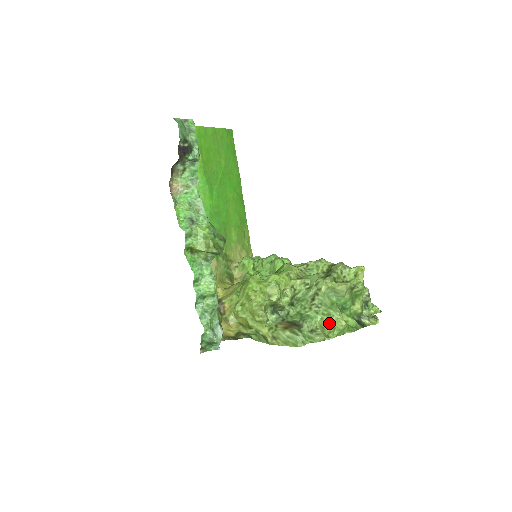
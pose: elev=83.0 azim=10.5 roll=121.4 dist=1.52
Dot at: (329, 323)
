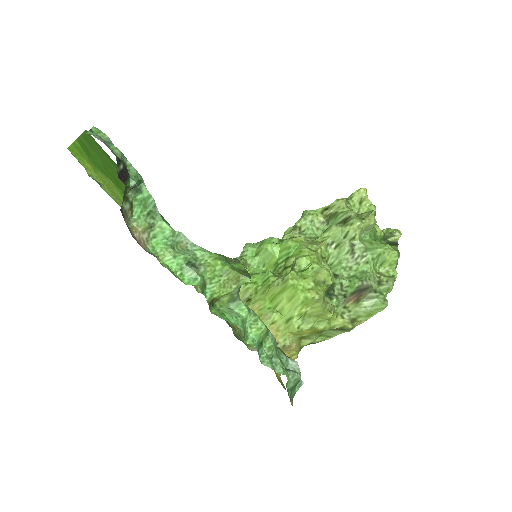
Dot at: (380, 264)
